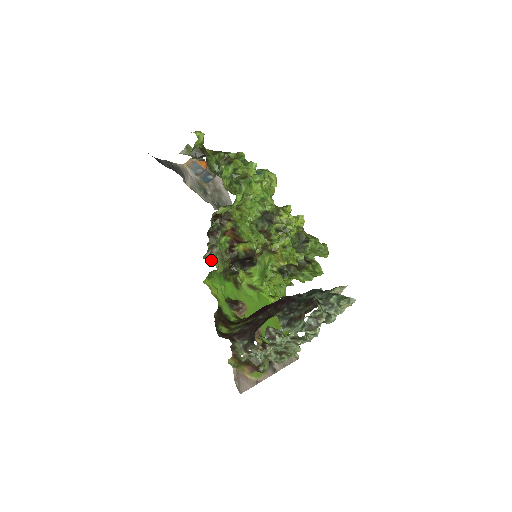
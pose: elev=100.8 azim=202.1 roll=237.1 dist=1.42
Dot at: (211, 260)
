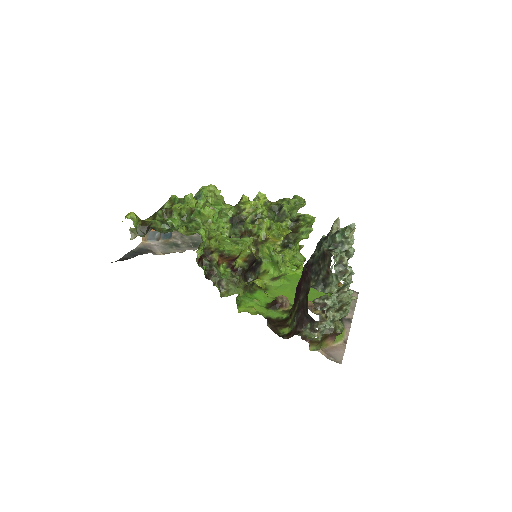
Dot at: (228, 293)
